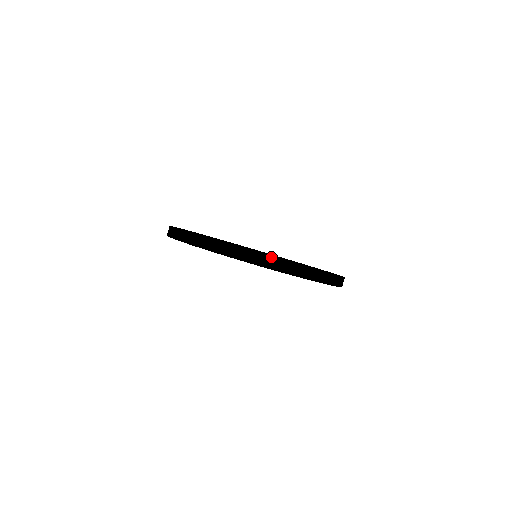
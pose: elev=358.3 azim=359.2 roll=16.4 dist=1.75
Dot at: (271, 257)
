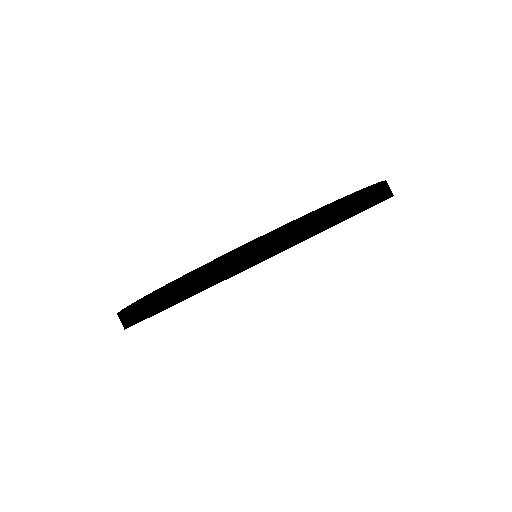
Dot at: (292, 221)
